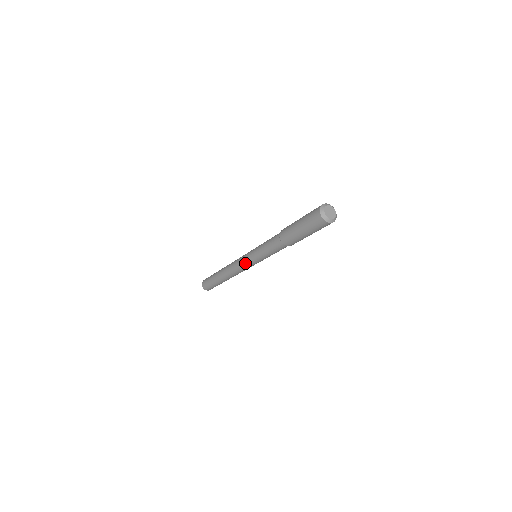
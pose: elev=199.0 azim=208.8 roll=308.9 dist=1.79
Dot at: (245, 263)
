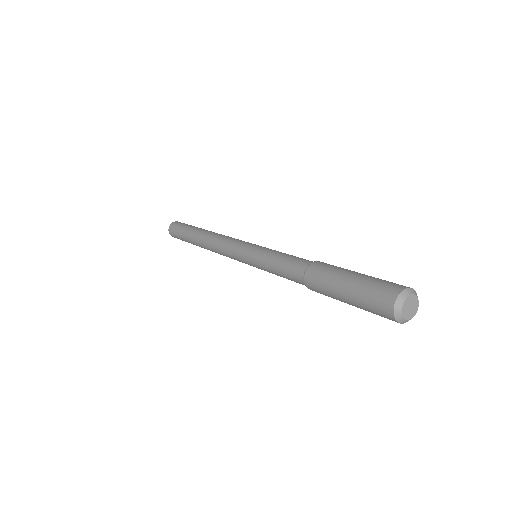
Dot at: (236, 254)
